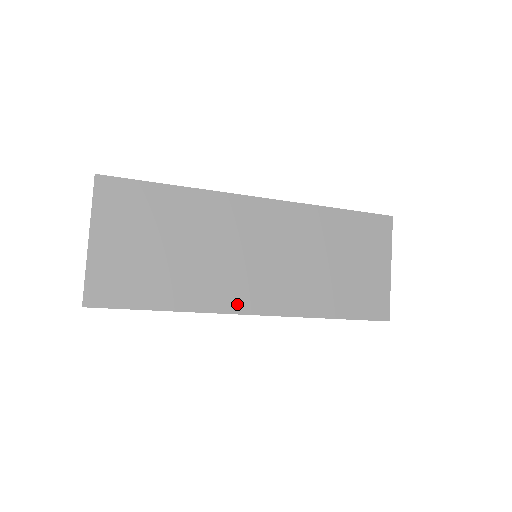
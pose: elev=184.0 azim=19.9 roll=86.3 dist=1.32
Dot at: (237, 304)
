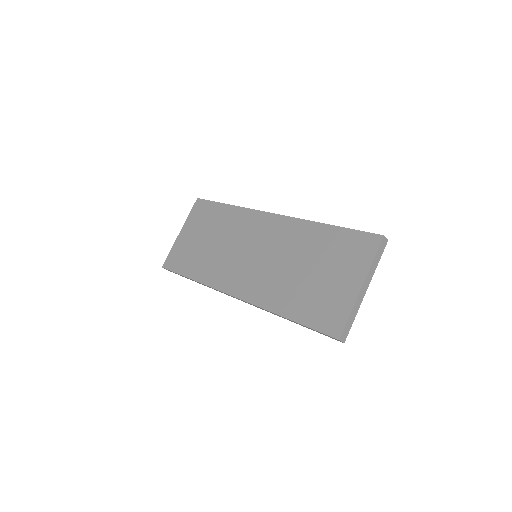
Dot at: (227, 285)
